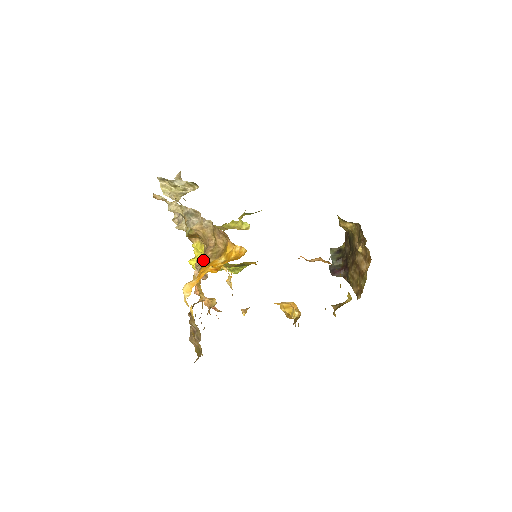
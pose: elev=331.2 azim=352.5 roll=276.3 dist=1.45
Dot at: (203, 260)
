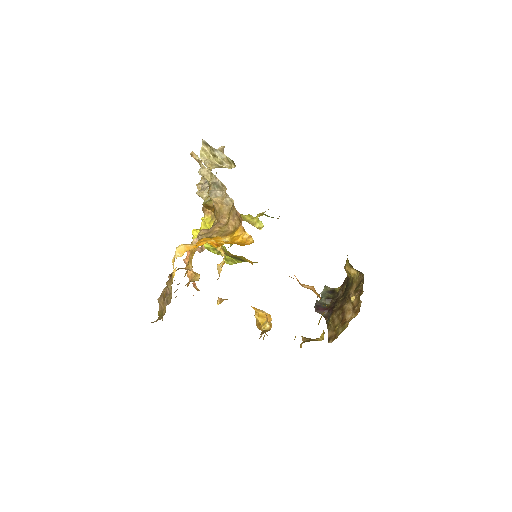
Dot at: (208, 232)
